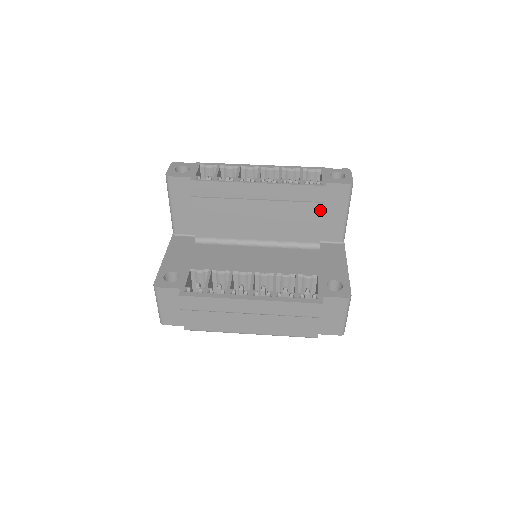
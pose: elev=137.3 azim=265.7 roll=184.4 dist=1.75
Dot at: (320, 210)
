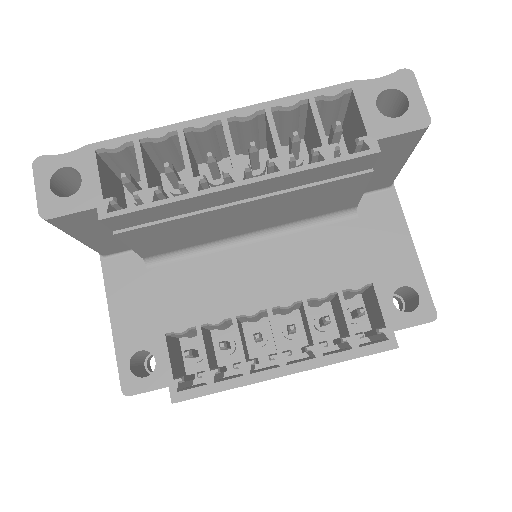
Dot at: (364, 180)
